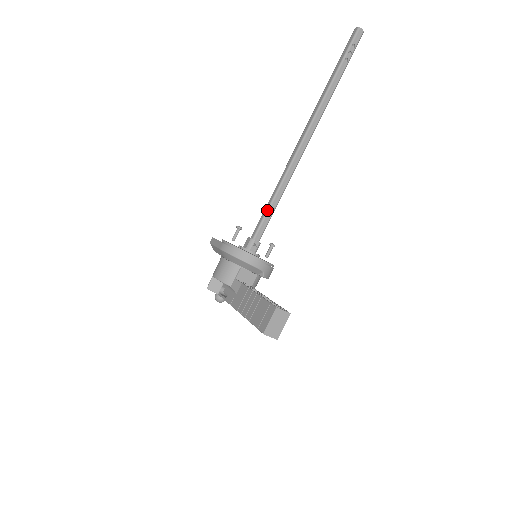
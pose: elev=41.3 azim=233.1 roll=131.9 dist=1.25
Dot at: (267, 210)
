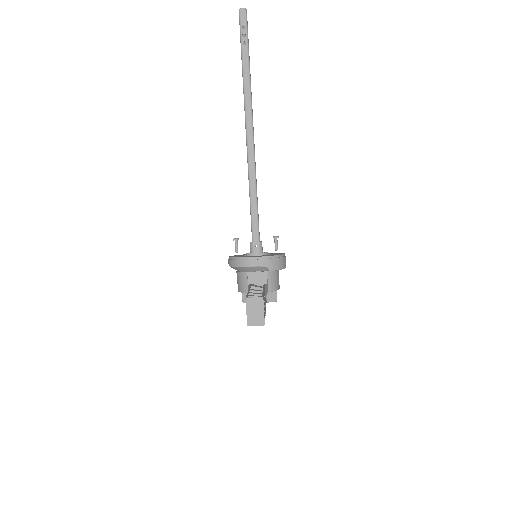
Dot at: (250, 211)
